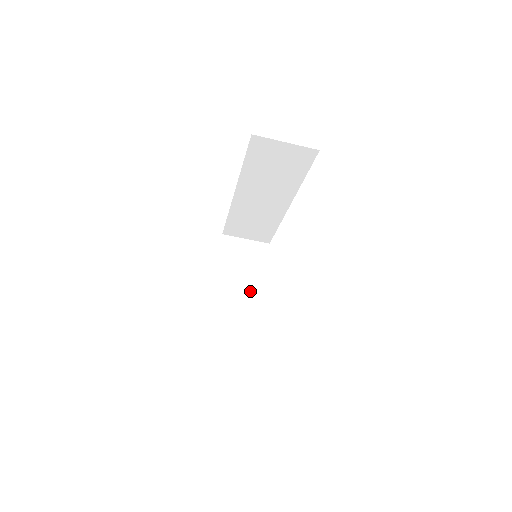
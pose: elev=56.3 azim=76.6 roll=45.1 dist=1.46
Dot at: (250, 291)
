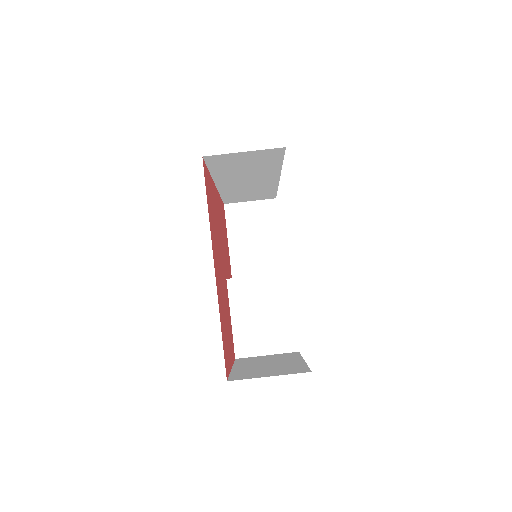
Dot at: (261, 287)
